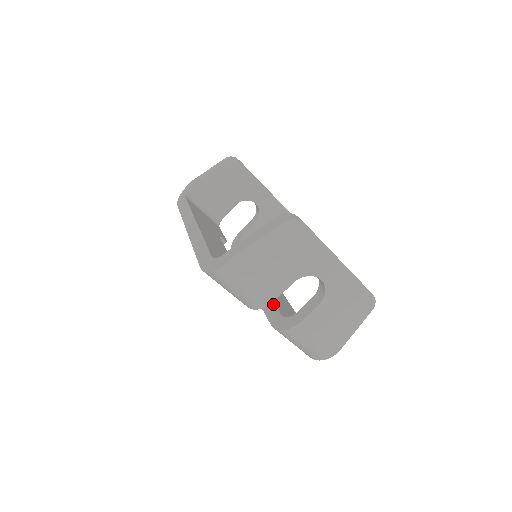
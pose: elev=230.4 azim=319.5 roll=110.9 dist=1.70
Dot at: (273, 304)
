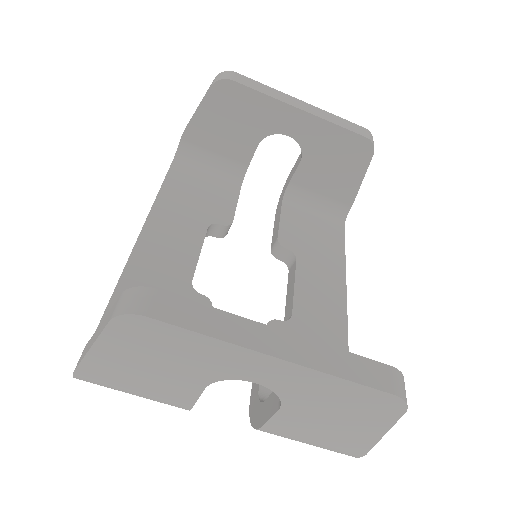
Dot at: occluded
